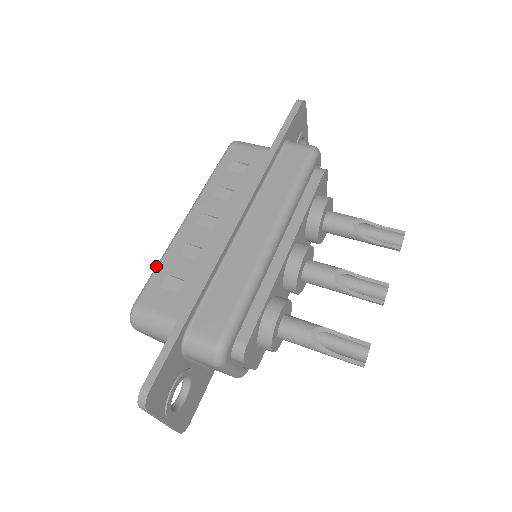
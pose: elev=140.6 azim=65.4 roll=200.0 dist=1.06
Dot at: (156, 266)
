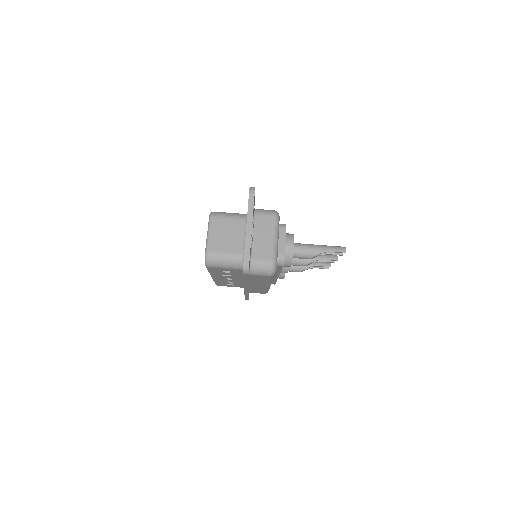
Dot at: occluded
